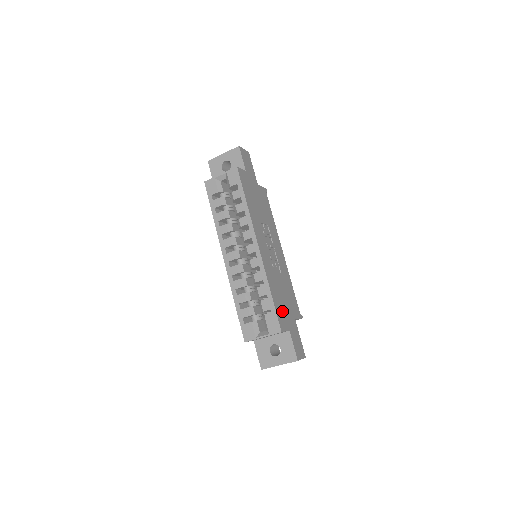
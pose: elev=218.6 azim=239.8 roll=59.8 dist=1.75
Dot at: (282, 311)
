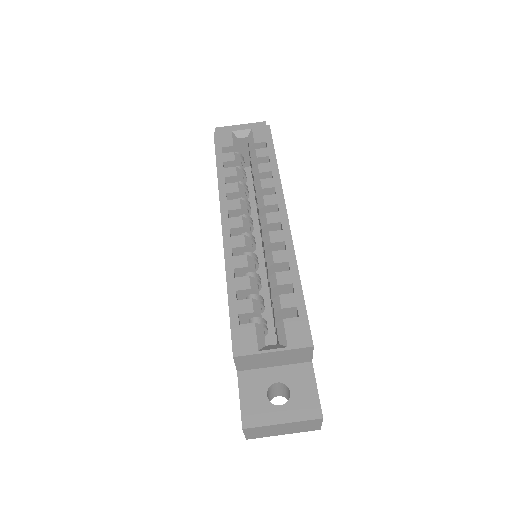
Dot at: occluded
